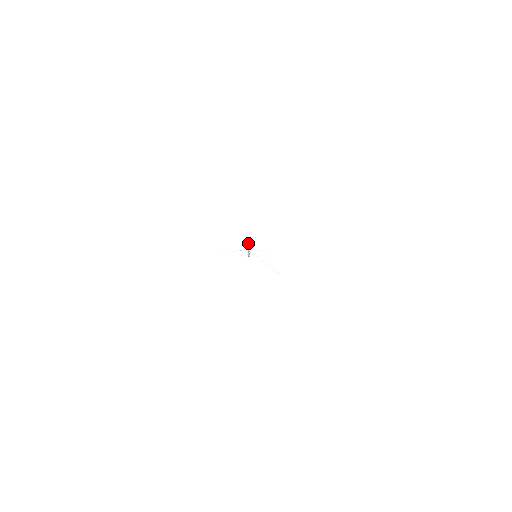
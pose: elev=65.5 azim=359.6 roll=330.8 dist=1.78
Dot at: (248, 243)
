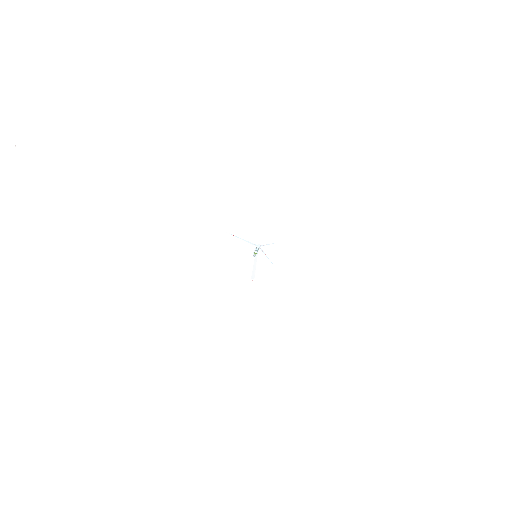
Dot at: (266, 244)
